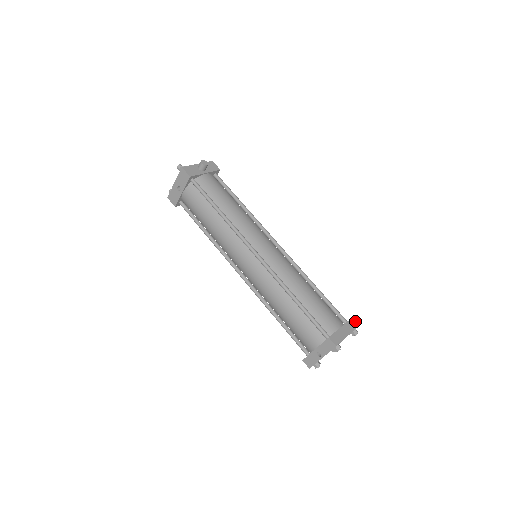
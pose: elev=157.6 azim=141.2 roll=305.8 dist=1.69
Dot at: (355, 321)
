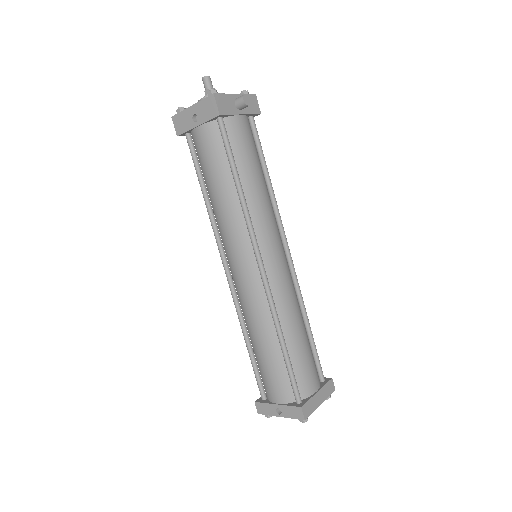
Dot at: (333, 383)
